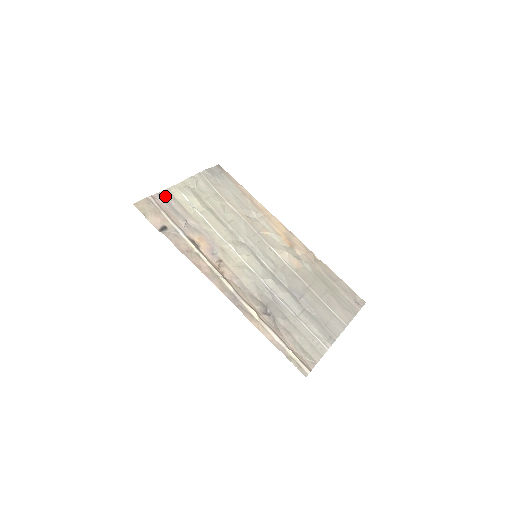
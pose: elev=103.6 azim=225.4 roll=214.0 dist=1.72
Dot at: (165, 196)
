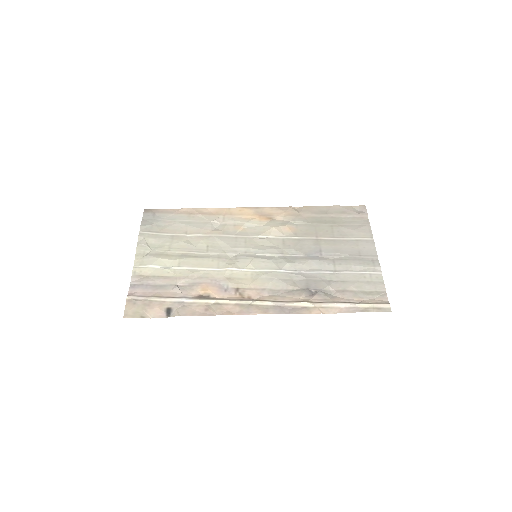
Dot at: (138, 283)
